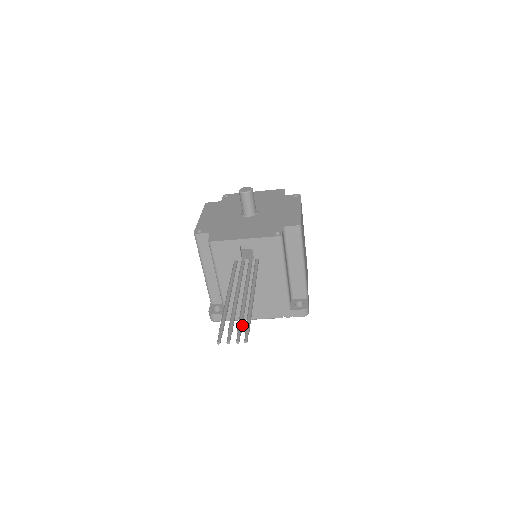
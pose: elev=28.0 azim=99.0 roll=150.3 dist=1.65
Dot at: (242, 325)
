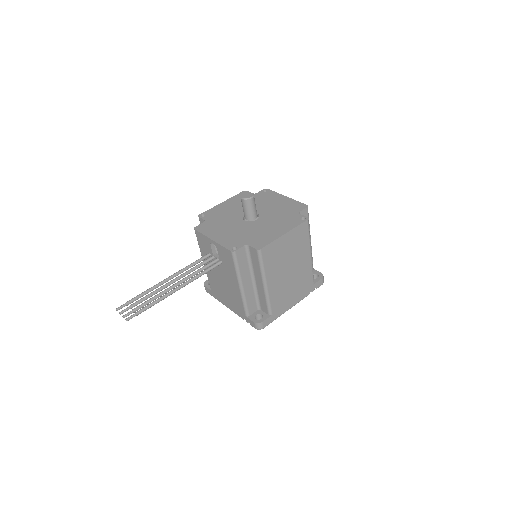
Dot at: (141, 307)
